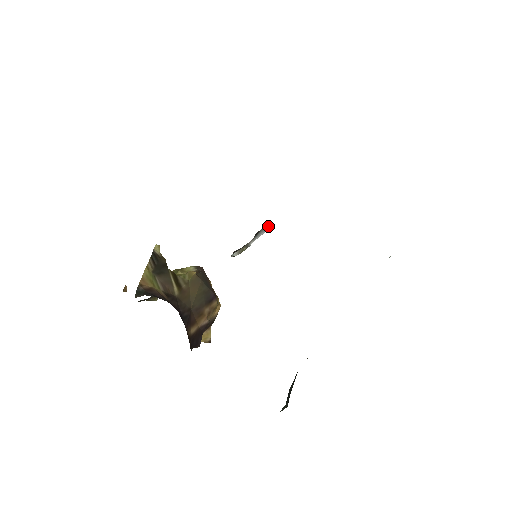
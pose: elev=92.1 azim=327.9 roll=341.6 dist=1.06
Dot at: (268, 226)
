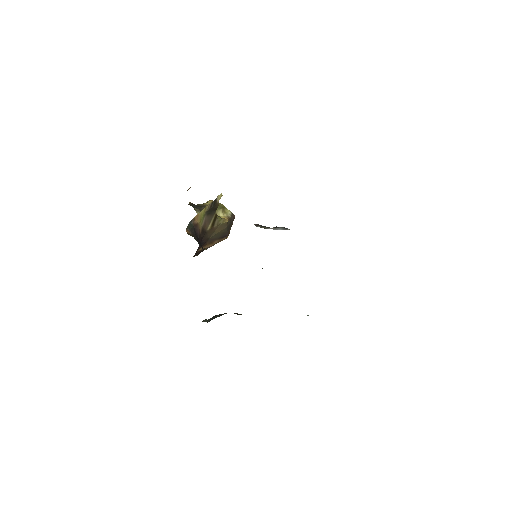
Dot at: (286, 228)
